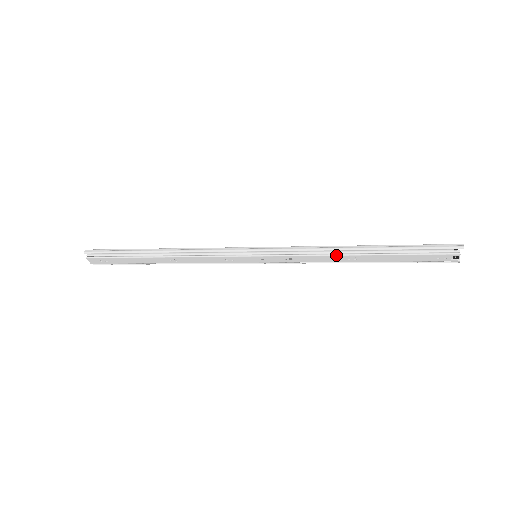
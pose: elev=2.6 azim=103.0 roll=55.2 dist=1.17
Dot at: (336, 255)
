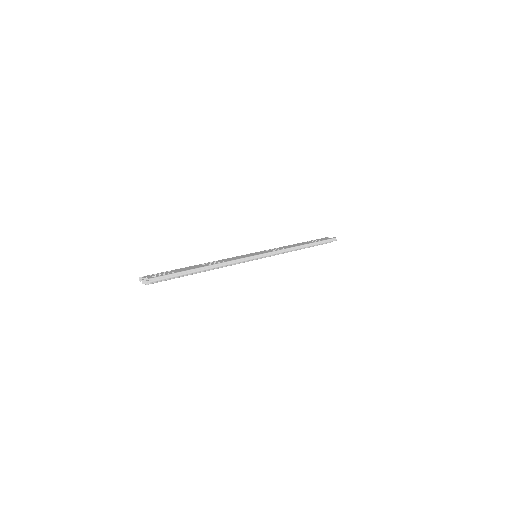
Dot at: occluded
